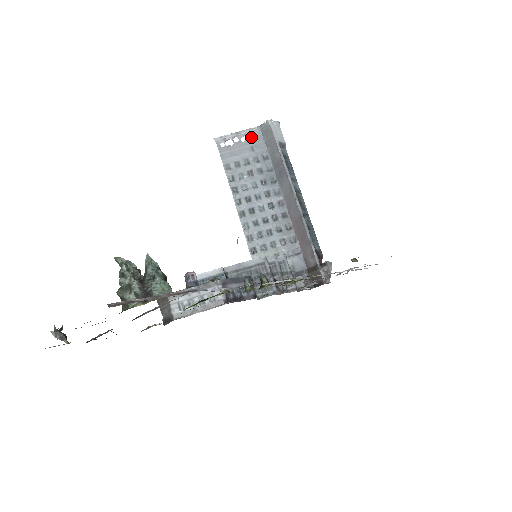
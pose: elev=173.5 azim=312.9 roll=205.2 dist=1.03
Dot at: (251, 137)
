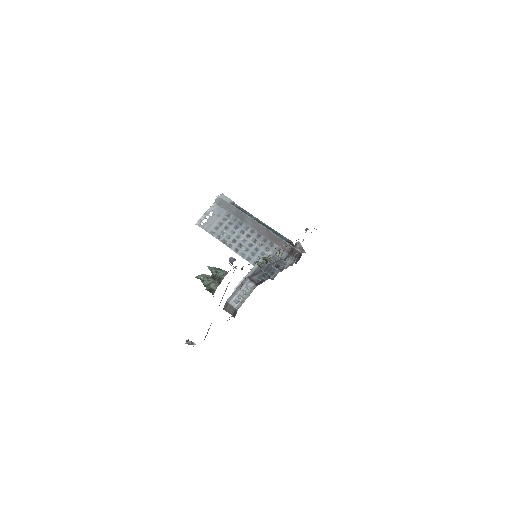
Dot at: (214, 210)
